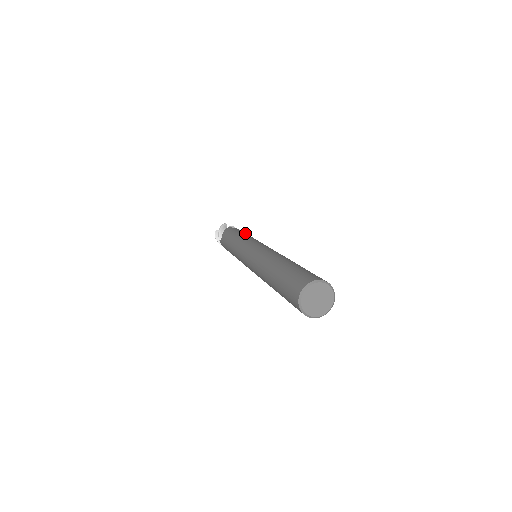
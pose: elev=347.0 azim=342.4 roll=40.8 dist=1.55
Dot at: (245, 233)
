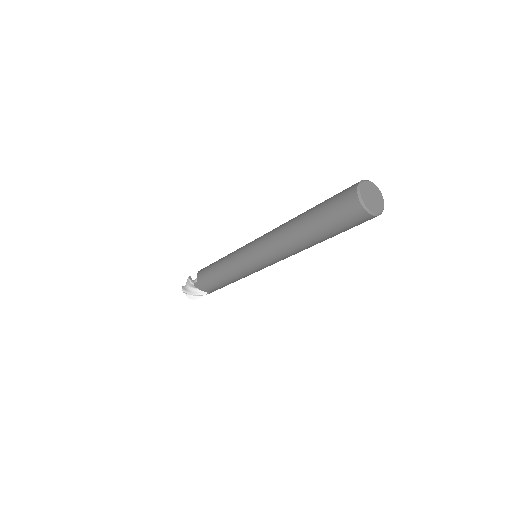
Dot at: occluded
